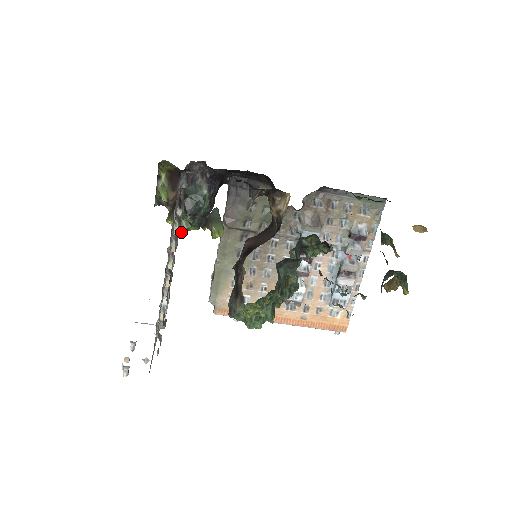
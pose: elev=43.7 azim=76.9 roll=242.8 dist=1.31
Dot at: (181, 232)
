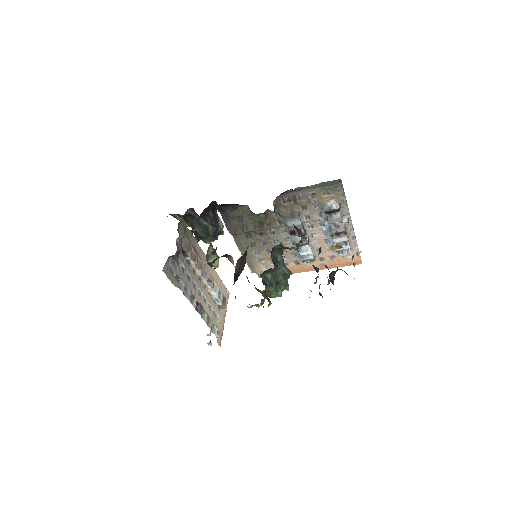
Dot at: occluded
